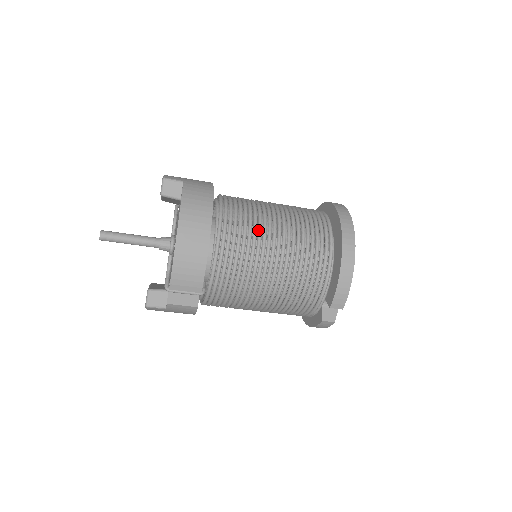
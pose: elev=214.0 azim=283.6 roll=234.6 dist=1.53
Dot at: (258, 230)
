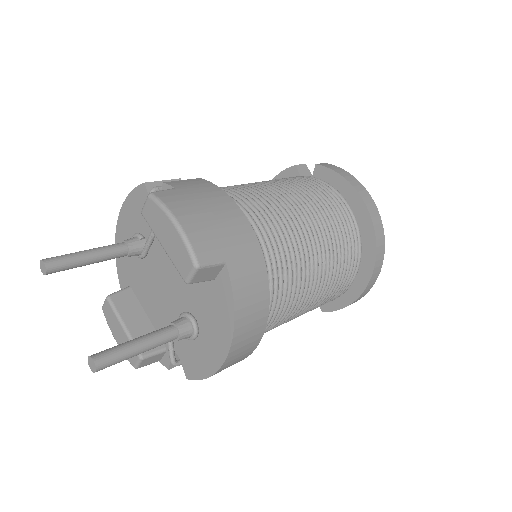
Dot at: (300, 294)
